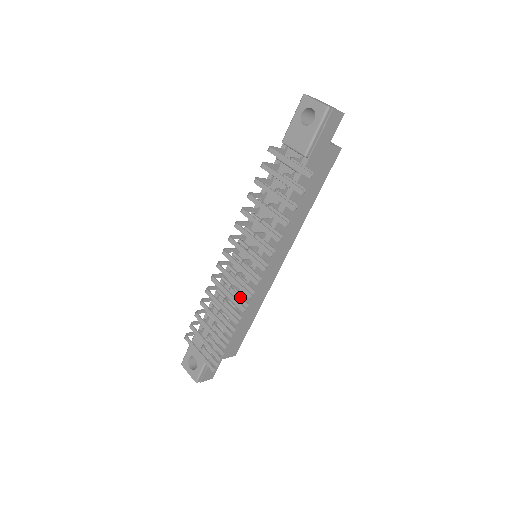
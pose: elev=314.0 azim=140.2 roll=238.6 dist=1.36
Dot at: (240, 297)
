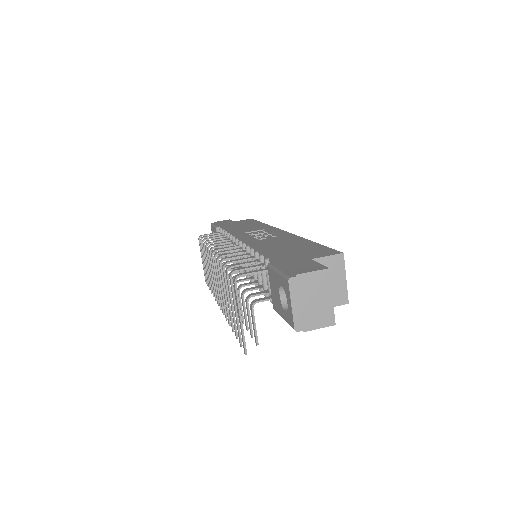
Dot at: occluded
